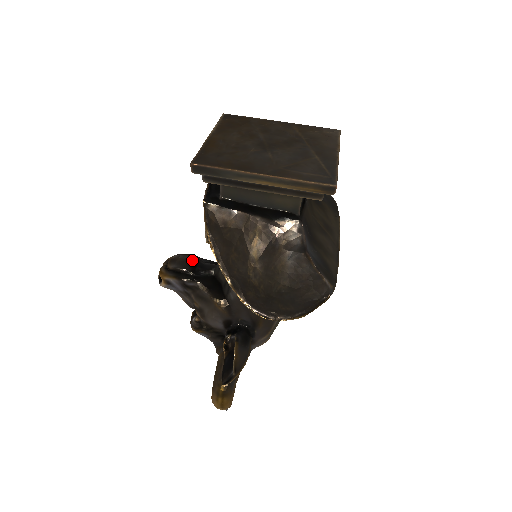
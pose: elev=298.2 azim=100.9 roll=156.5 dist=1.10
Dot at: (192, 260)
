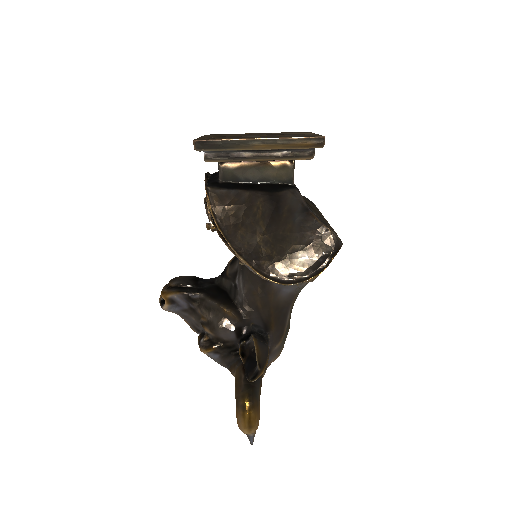
Dot at: (193, 276)
